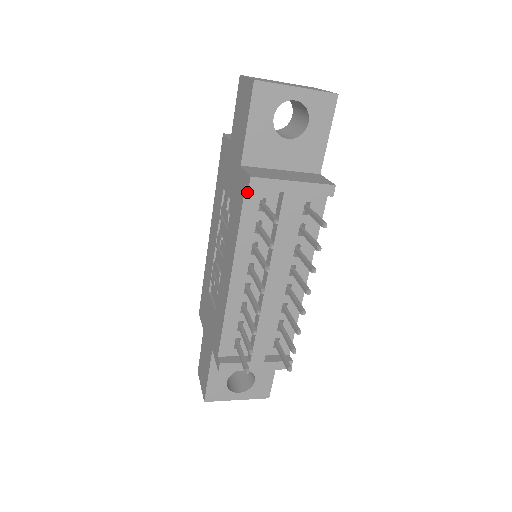
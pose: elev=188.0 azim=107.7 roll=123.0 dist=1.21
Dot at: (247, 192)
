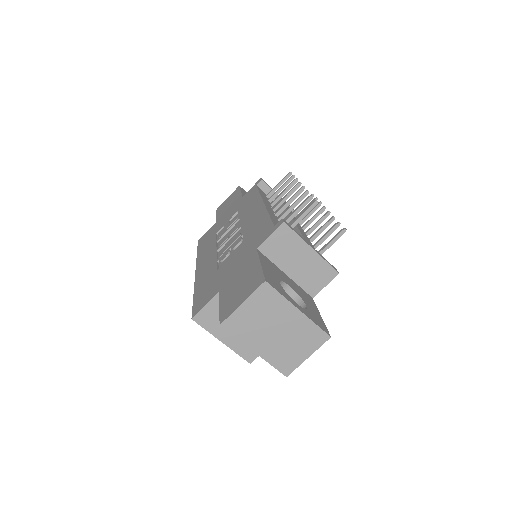
Dot at: (258, 187)
